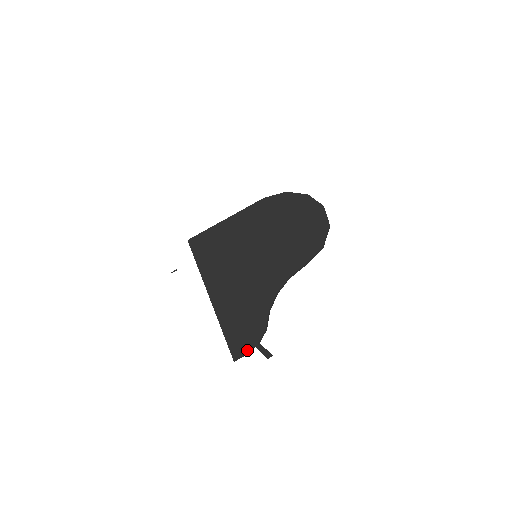
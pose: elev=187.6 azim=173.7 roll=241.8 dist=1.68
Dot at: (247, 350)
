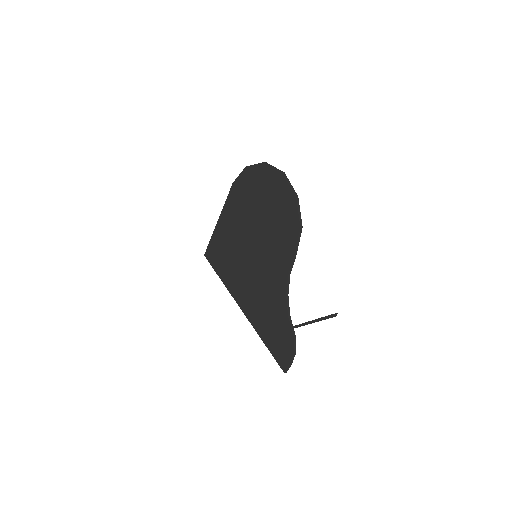
Dot at: (289, 362)
